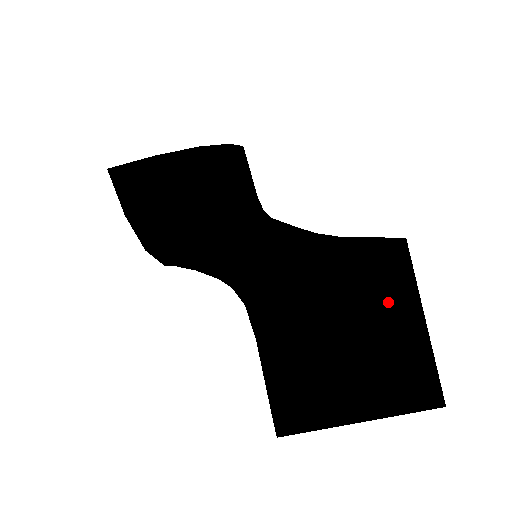
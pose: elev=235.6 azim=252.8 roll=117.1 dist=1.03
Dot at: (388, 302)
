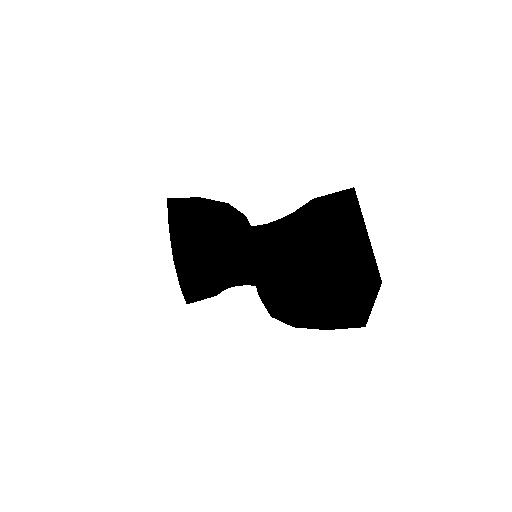
Dot at: (343, 218)
